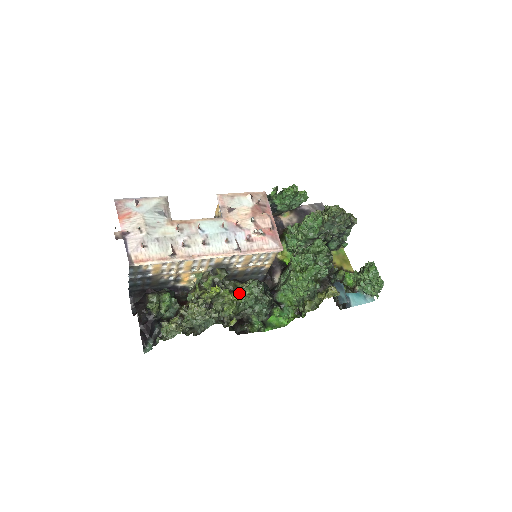
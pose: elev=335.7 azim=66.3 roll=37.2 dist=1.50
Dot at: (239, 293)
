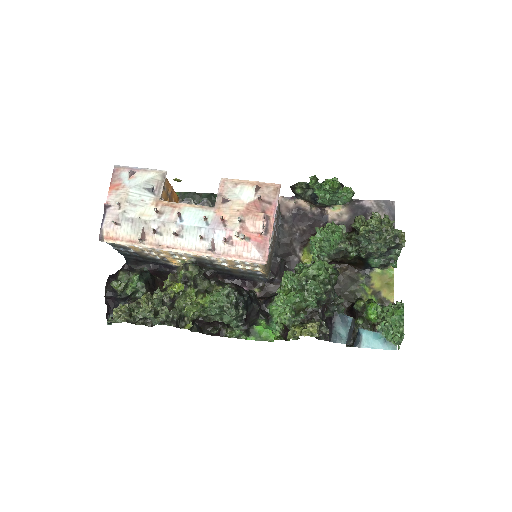
Dot at: (208, 296)
